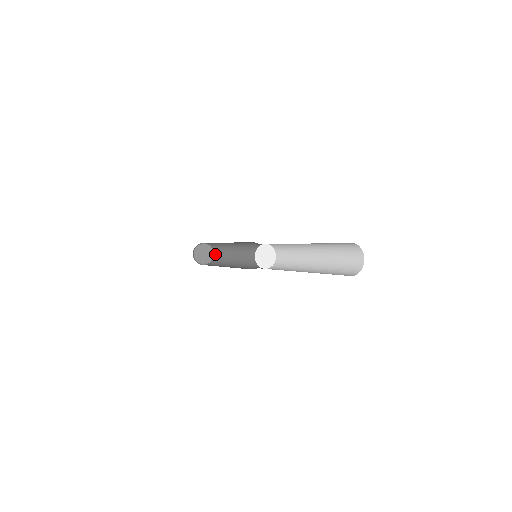
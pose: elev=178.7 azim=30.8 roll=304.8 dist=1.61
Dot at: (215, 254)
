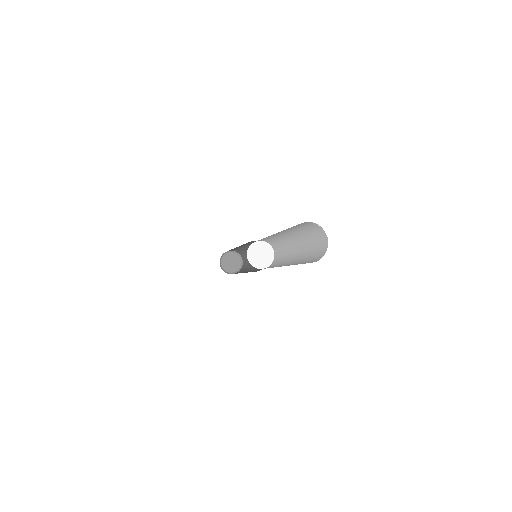
Dot at: (240, 254)
